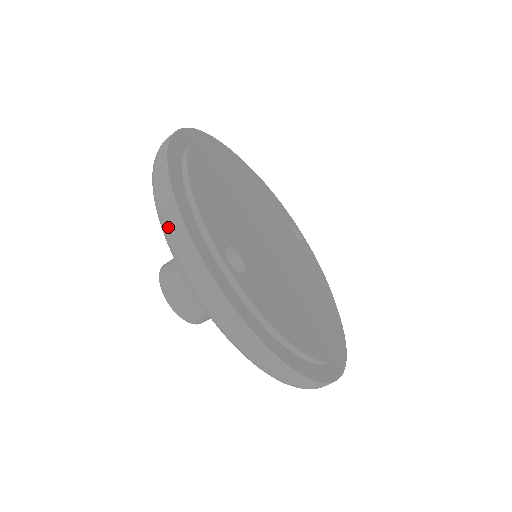
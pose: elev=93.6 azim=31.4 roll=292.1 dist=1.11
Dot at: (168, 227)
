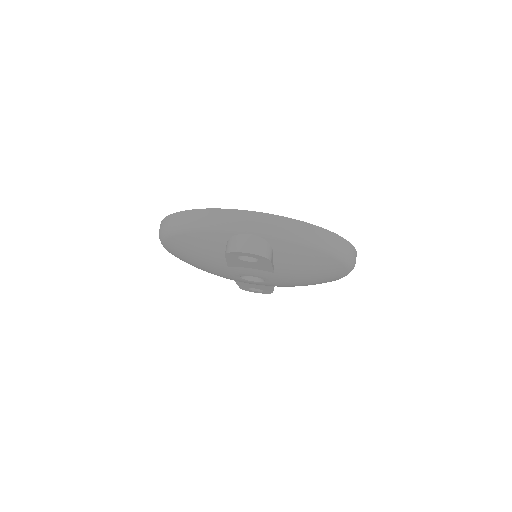
Dot at: (213, 220)
